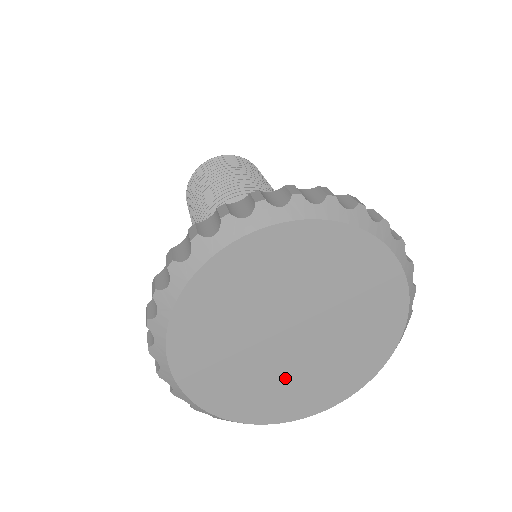
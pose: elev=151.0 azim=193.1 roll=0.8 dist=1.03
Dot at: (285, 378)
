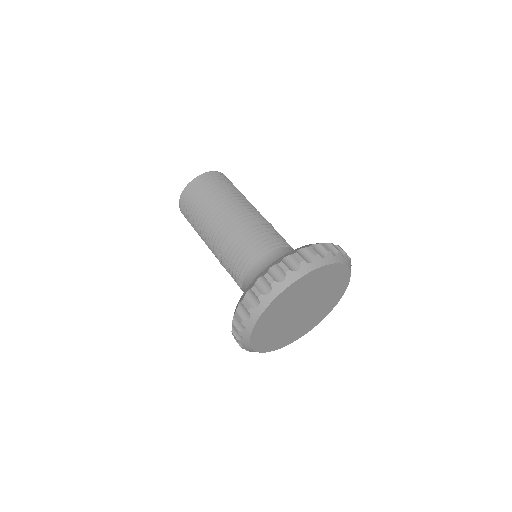
Dot at: (293, 328)
